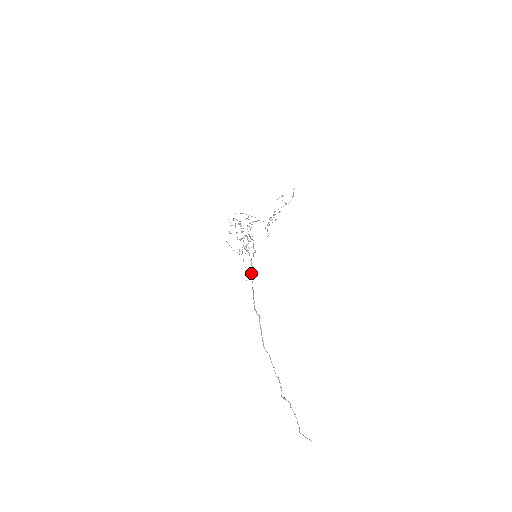
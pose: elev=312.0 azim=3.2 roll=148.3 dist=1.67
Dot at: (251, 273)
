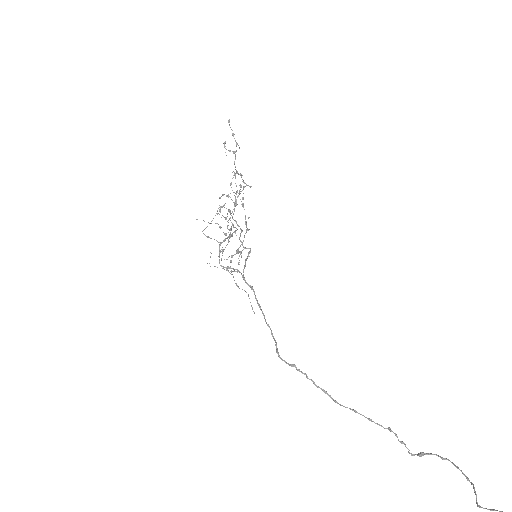
Dot at: occluded
